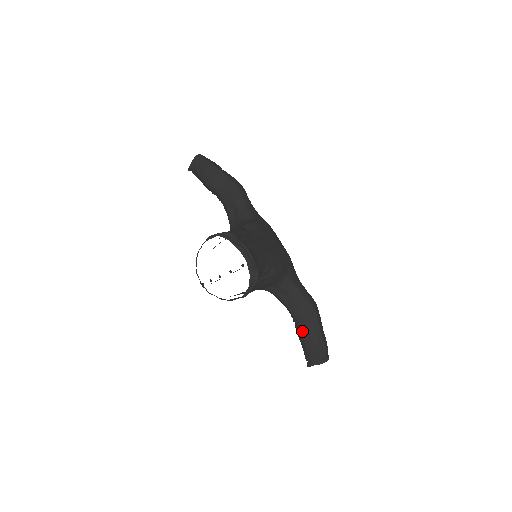
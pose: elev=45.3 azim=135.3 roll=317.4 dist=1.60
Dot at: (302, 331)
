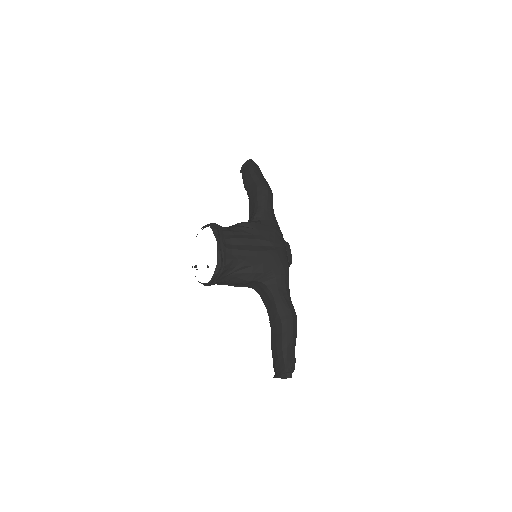
Dot at: (273, 338)
